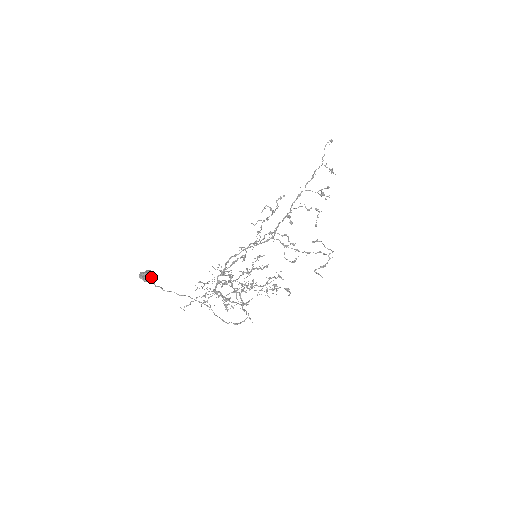
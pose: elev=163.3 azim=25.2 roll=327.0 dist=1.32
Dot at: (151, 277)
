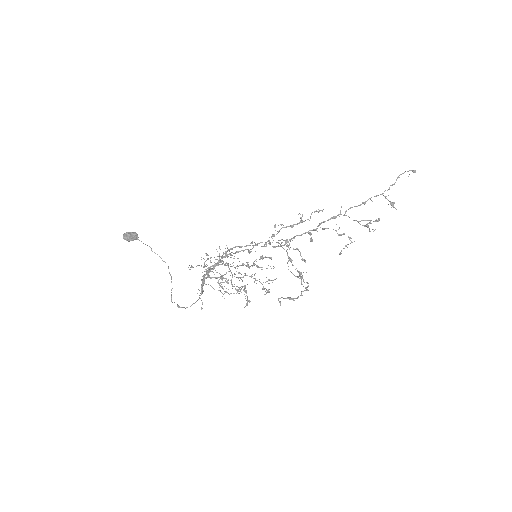
Dot at: (133, 239)
